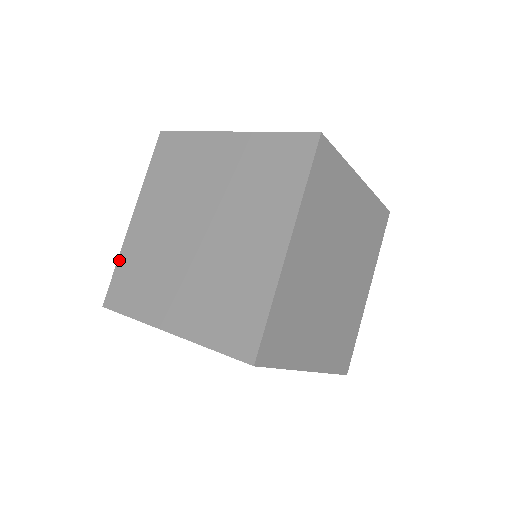
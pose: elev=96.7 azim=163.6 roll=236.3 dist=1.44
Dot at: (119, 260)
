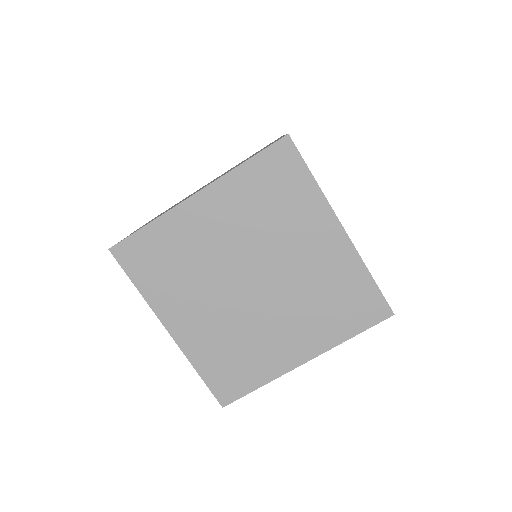
Dot at: (154, 223)
